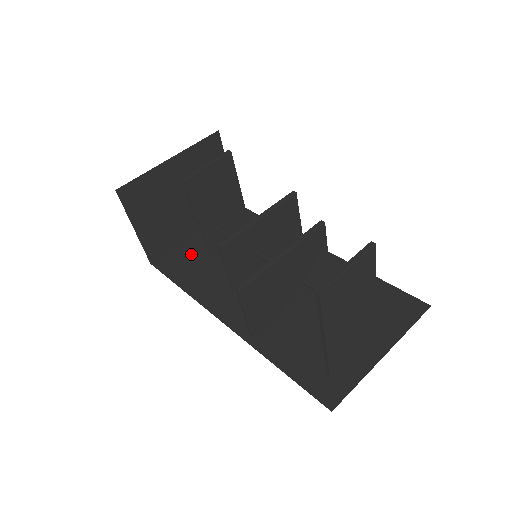
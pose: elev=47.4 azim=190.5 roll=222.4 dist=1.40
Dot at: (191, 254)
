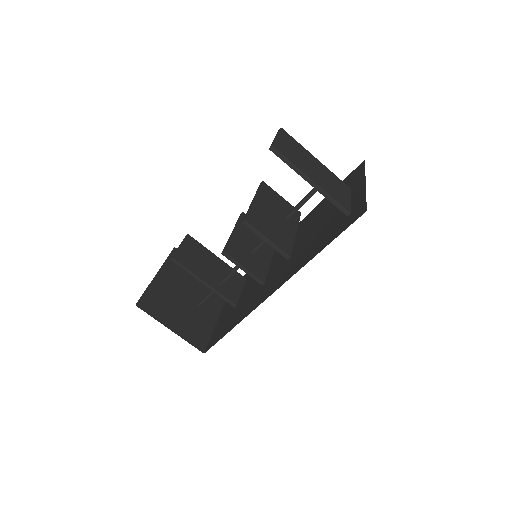
Dot at: (225, 321)
